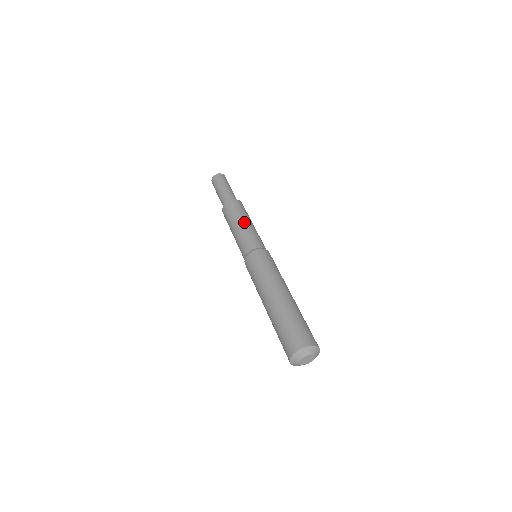
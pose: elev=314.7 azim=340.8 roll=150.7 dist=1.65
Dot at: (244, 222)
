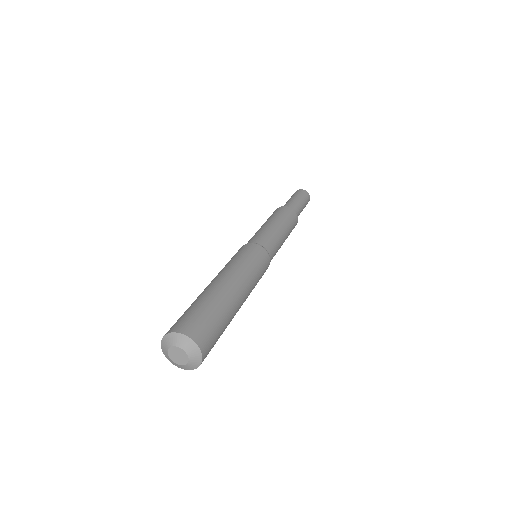
Dot at: (271, 223)
